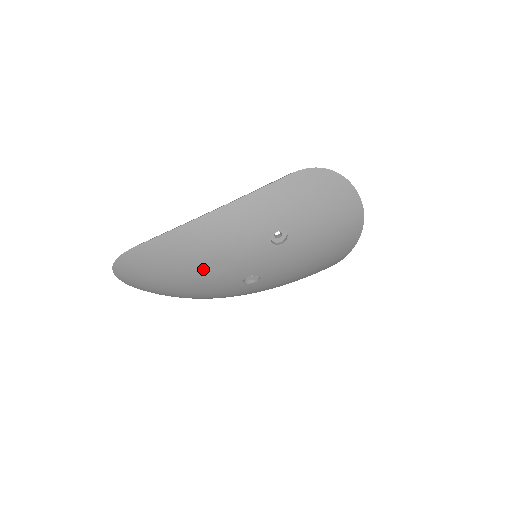
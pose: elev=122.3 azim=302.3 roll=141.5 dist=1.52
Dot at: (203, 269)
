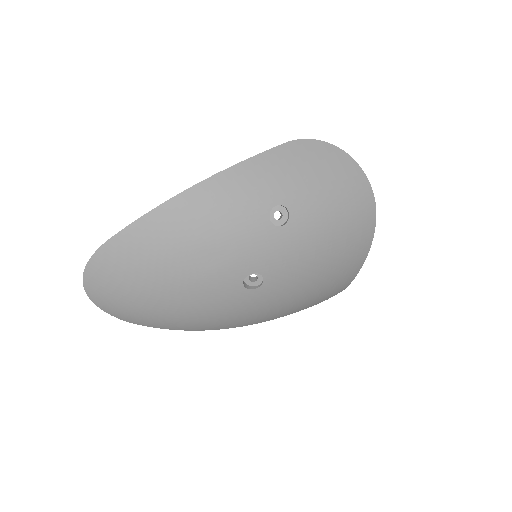
Dot at: (192, 264)
